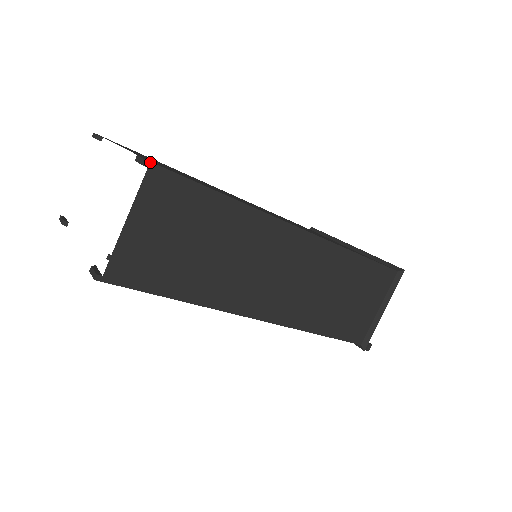
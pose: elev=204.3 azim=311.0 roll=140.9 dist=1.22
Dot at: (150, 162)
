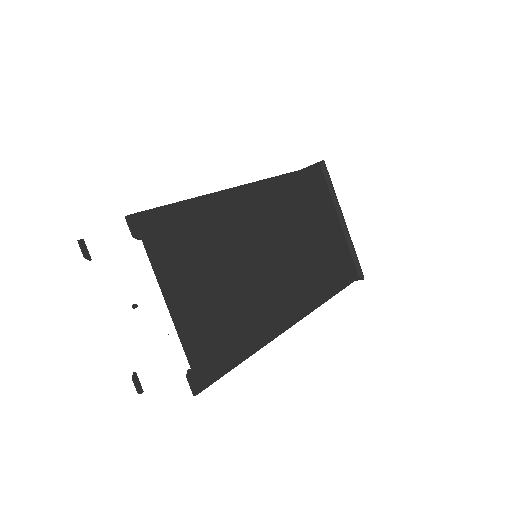
Dot at: occluded
